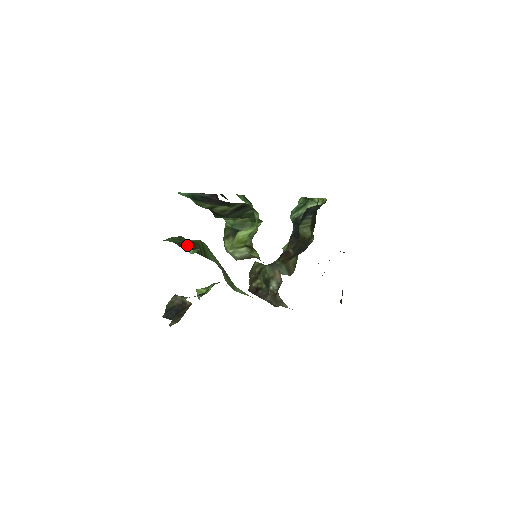
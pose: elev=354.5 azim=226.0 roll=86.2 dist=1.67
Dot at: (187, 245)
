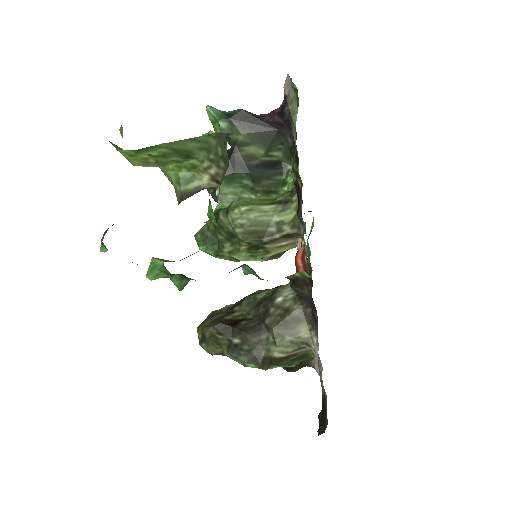
Dot at: occluded
